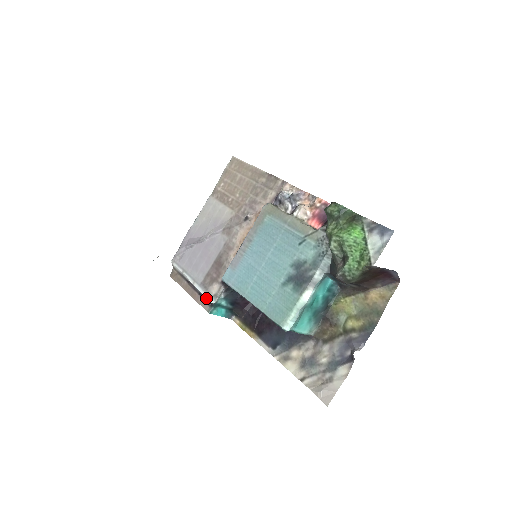
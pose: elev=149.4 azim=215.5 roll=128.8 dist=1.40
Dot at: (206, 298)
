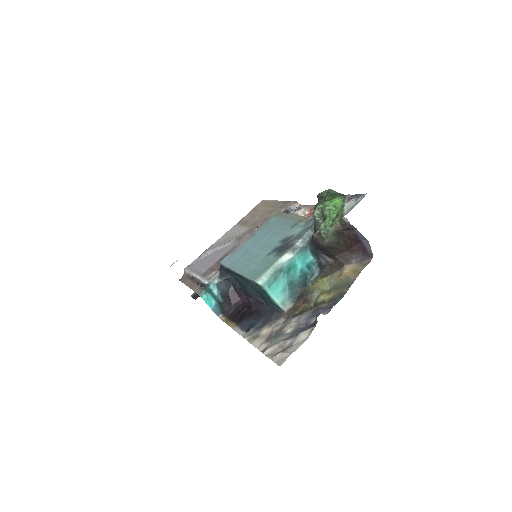
Dot at: (201, 281)
